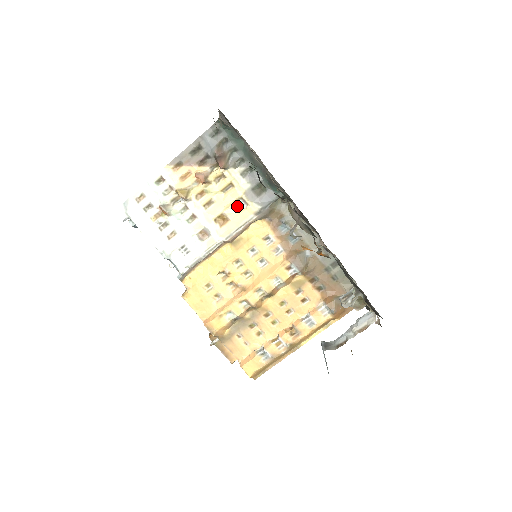
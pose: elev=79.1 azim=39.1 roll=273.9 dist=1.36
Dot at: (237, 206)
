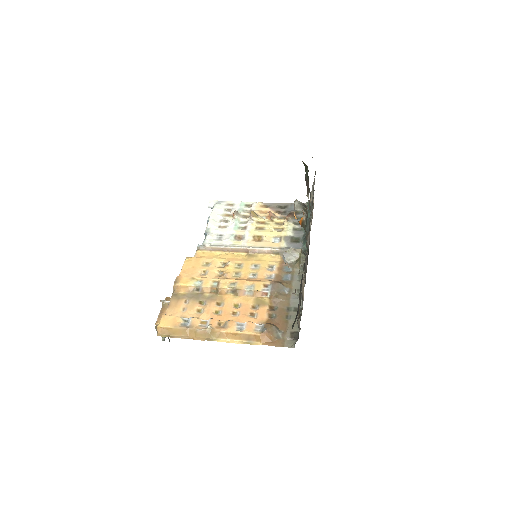
Dot at: (274, 239)
